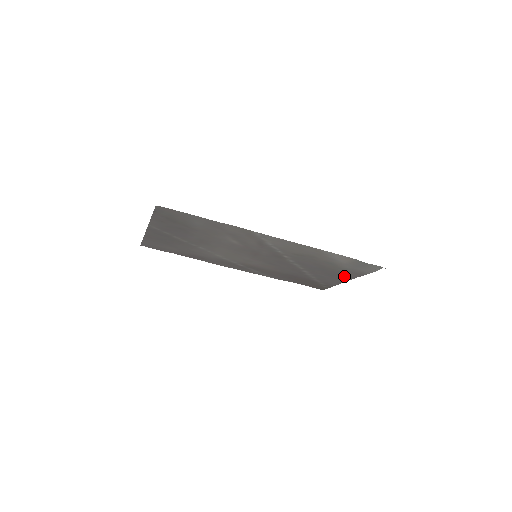
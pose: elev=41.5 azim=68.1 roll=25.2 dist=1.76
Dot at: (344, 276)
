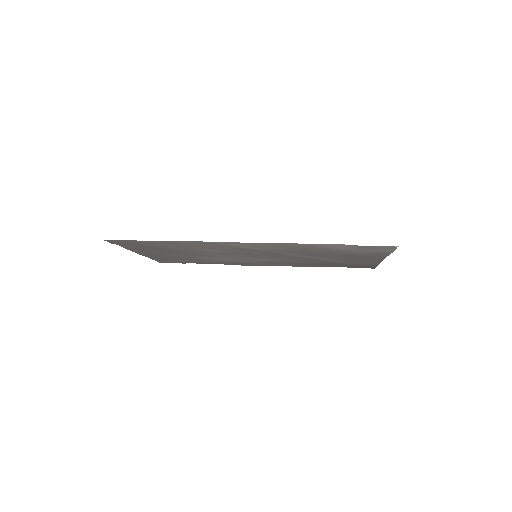
Dot at: (372, 257)
